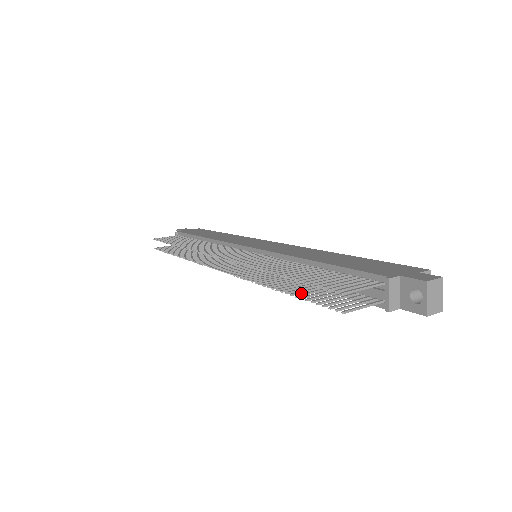
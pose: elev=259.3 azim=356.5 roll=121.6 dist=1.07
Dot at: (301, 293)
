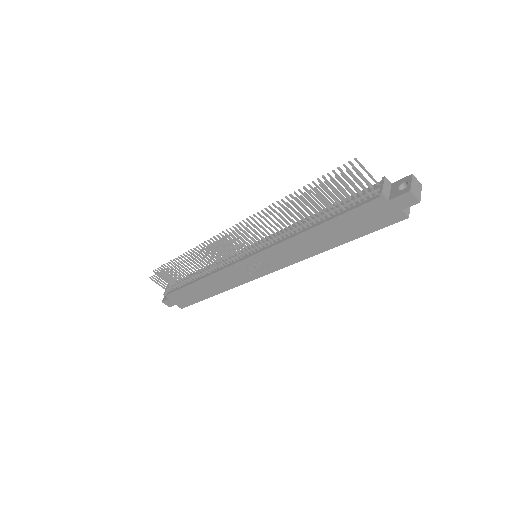
Dot at: (312, 199)
